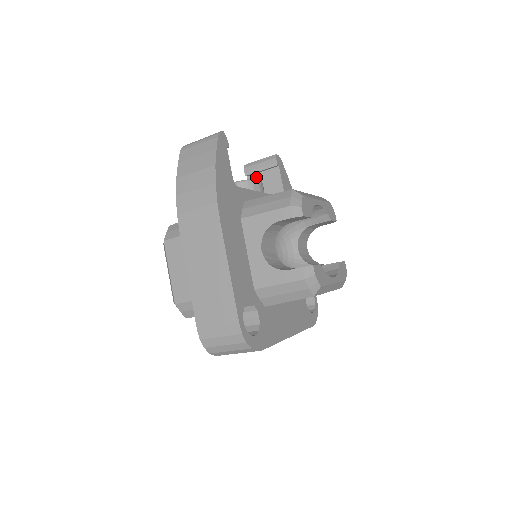
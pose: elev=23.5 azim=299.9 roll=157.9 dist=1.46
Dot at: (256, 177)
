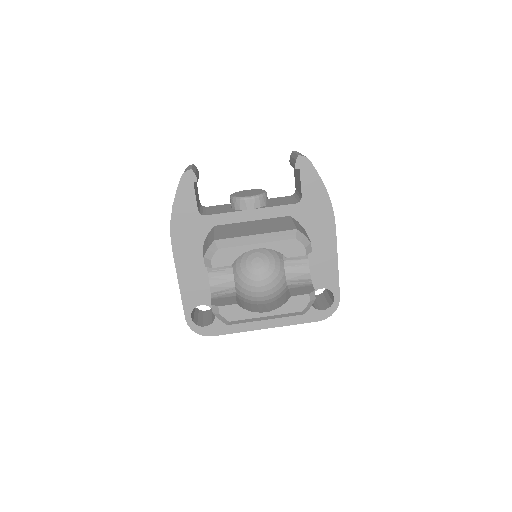
Dot at: (295, 169)
